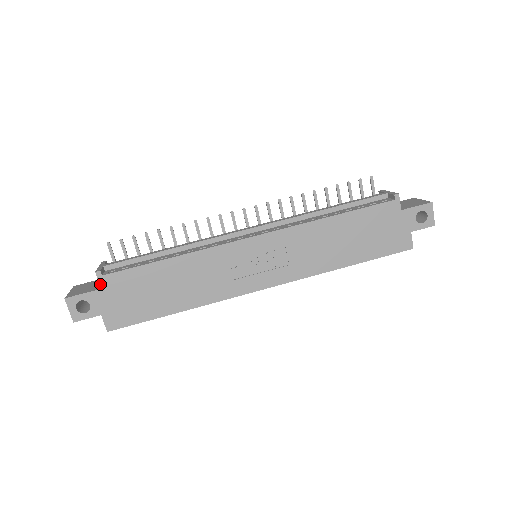
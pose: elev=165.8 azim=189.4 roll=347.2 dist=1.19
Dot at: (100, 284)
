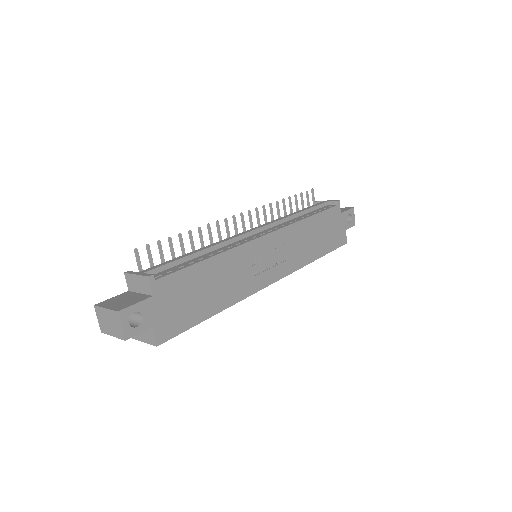
Dot at: (152, 290)
